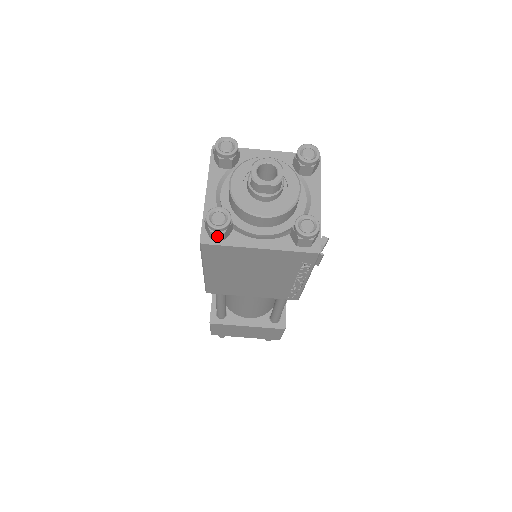
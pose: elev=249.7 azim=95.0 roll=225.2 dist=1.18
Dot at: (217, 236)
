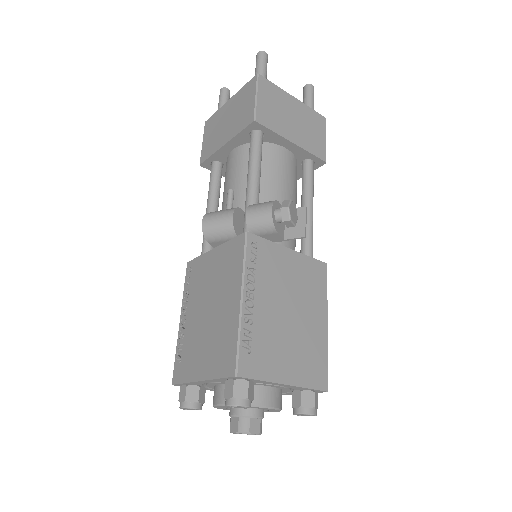
Dot at: occluded
